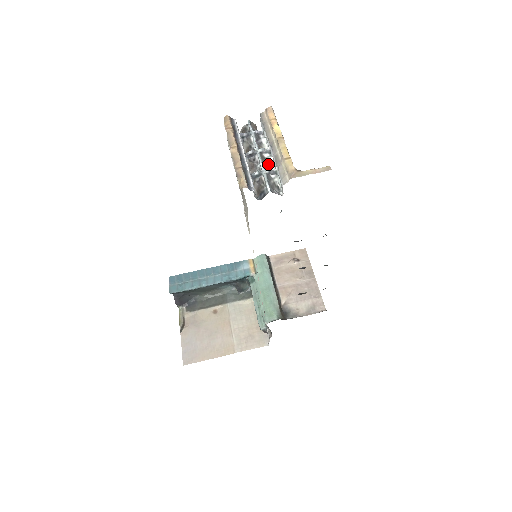
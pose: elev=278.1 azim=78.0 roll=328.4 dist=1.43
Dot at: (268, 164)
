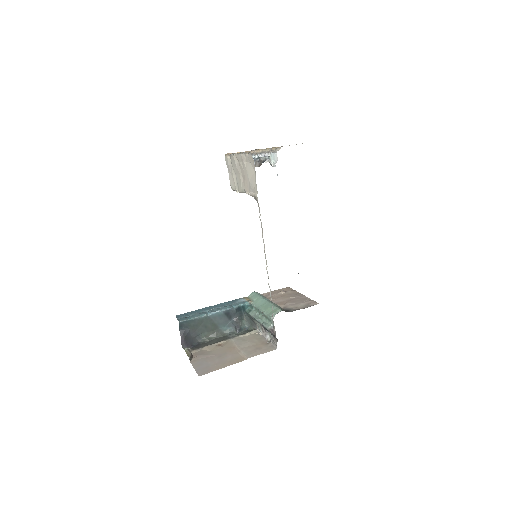
Dot at: occluded
